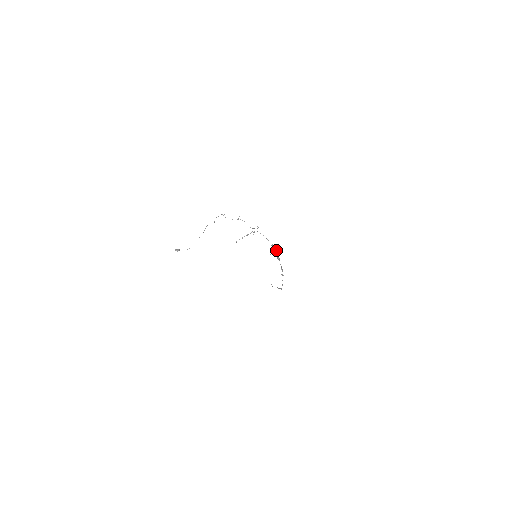
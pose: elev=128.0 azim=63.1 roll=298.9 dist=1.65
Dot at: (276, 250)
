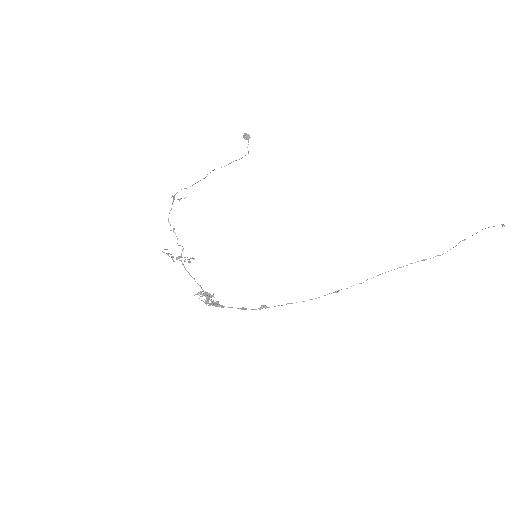
Dot at: (205, 300)
